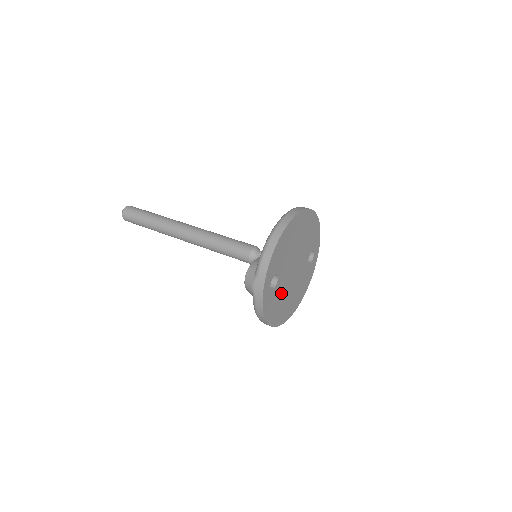
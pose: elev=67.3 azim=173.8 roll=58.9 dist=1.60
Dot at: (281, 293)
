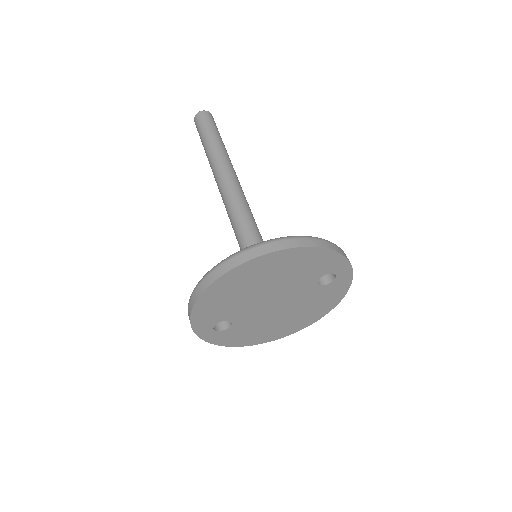
Dot at: (255, 324)
